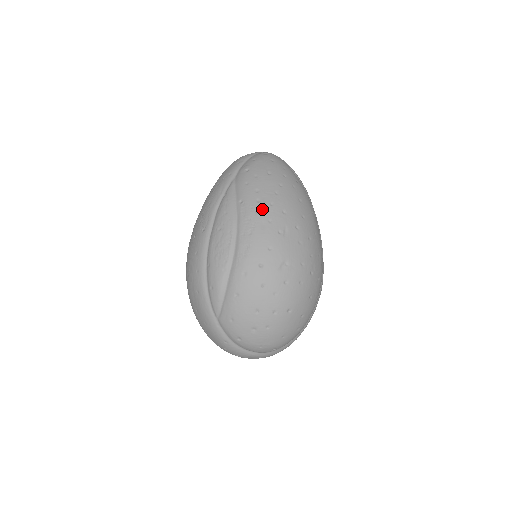
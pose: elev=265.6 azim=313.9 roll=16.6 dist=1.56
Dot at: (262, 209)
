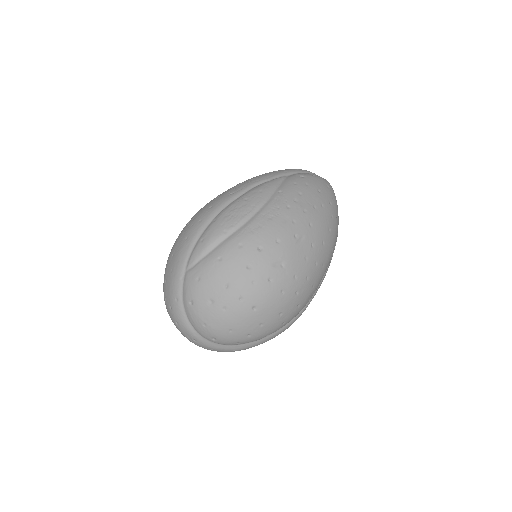
Dot at: (294, 208)
